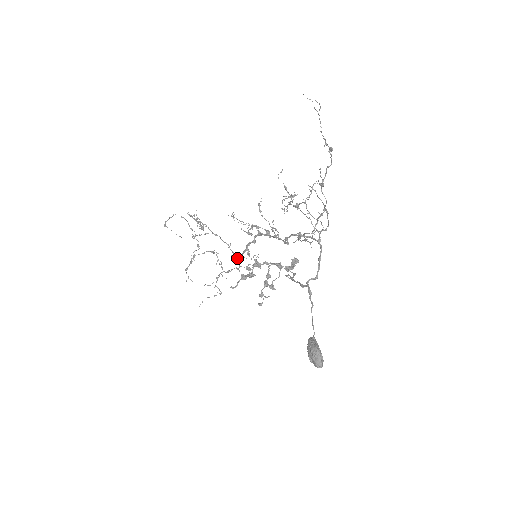
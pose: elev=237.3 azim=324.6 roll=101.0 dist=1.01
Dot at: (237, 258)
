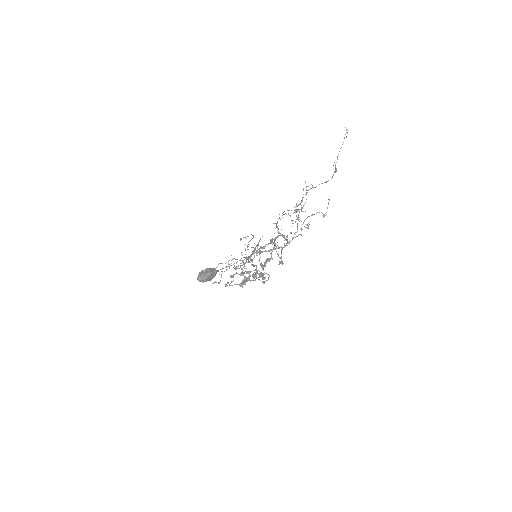
Dot at: (248, 261)
